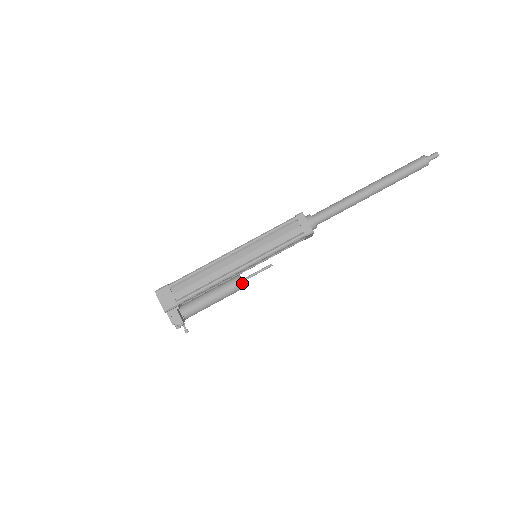
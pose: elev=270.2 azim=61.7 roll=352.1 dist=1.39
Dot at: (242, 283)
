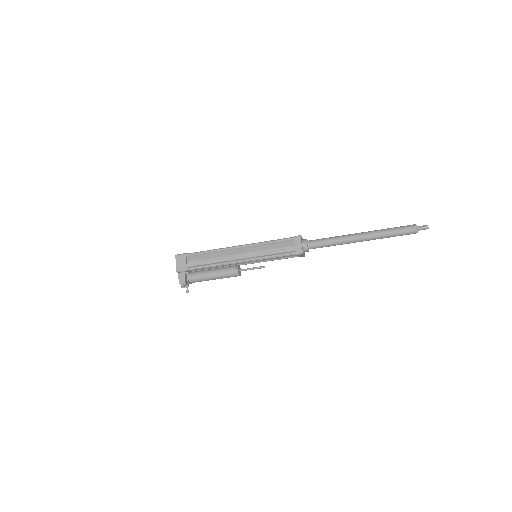
Dot at: (237, 272)
